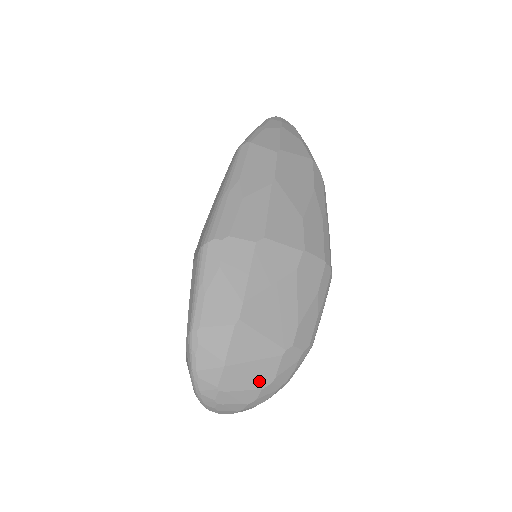
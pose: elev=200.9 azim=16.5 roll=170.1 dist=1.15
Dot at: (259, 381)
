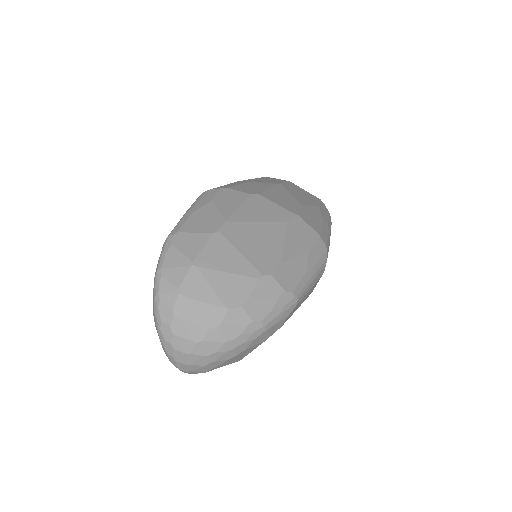
Dot at: (227, 298)
